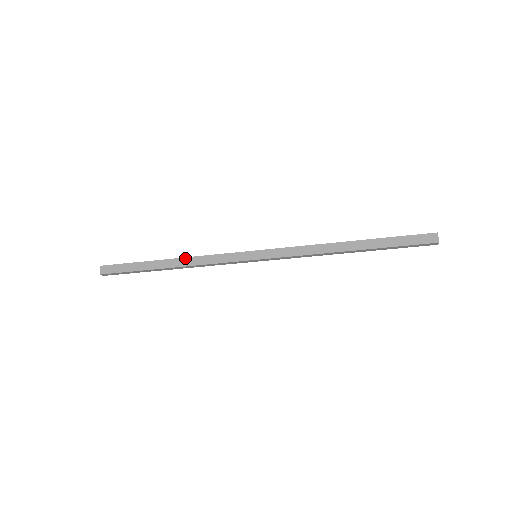
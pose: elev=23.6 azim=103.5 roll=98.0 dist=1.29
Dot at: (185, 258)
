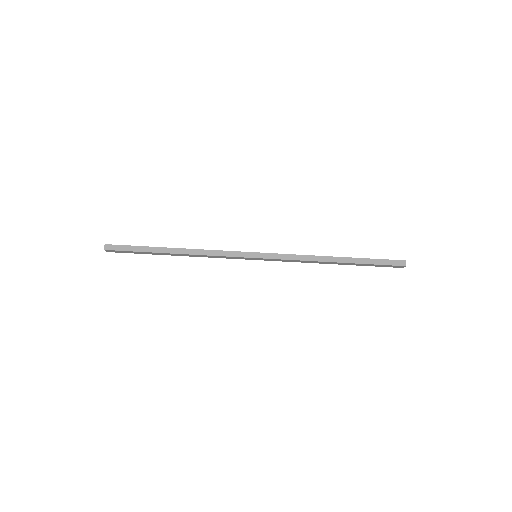
Dot at: occluded
